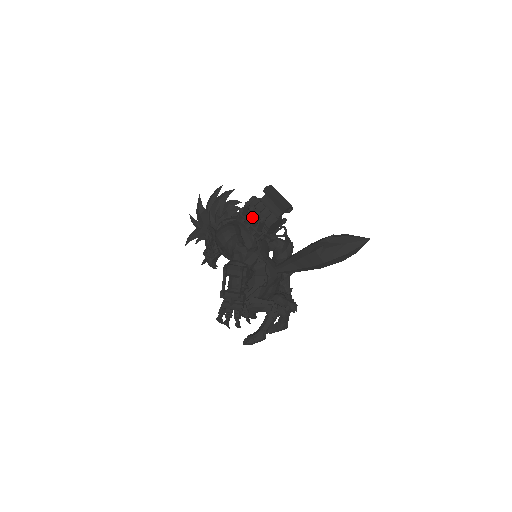
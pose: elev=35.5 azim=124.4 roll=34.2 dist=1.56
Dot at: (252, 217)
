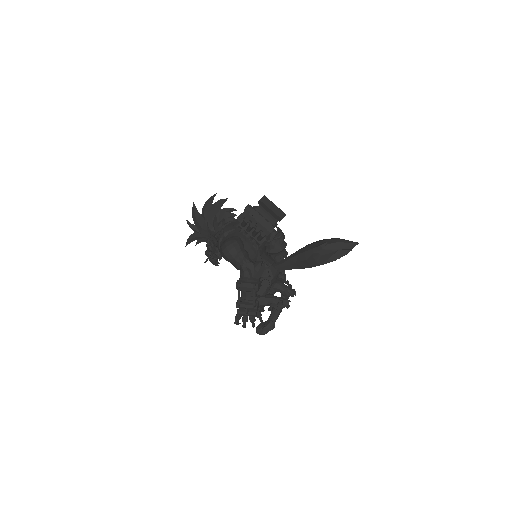
Dot at: (251, 229)
